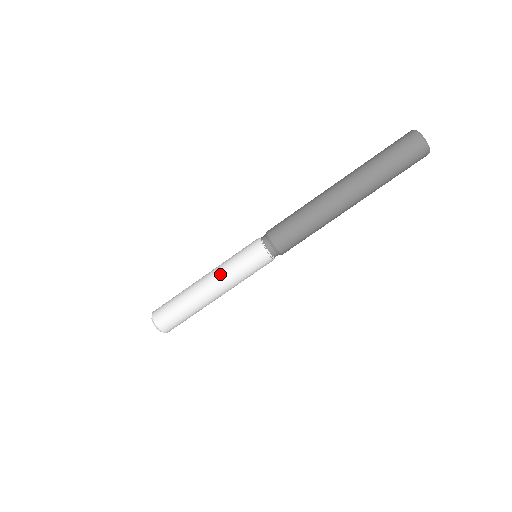
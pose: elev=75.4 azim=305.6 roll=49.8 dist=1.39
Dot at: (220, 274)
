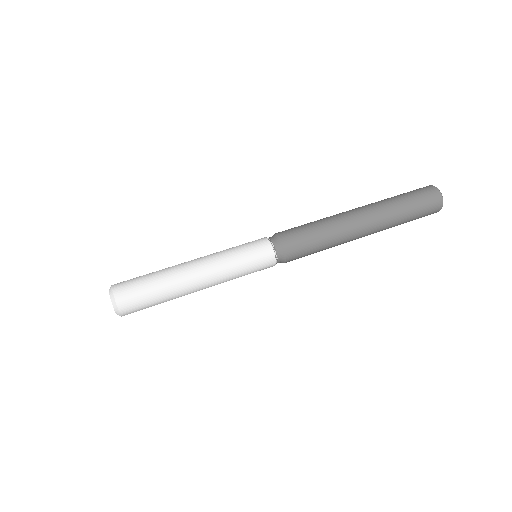
Dot at: (212, 255)
